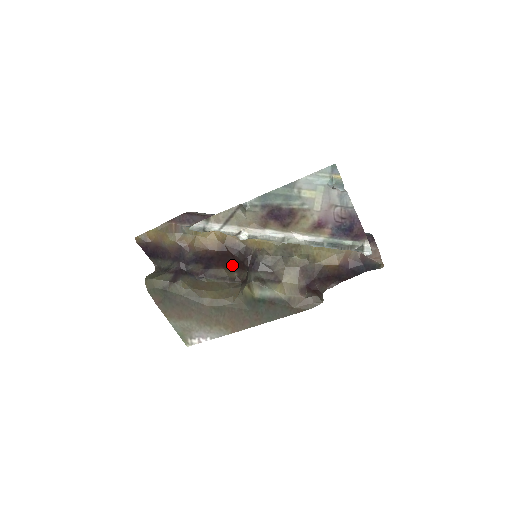
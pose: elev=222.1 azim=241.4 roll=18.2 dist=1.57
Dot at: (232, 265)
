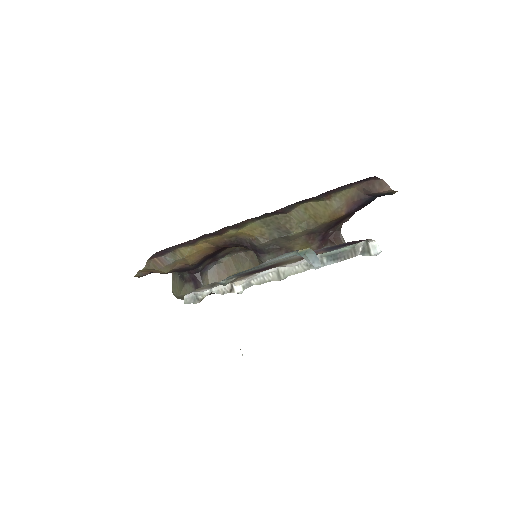
Dot at: occluded
